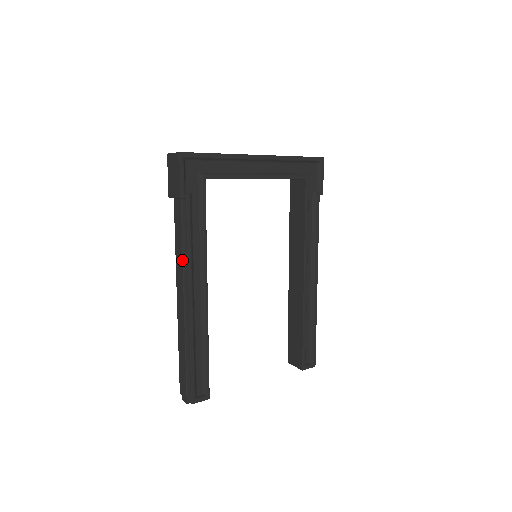
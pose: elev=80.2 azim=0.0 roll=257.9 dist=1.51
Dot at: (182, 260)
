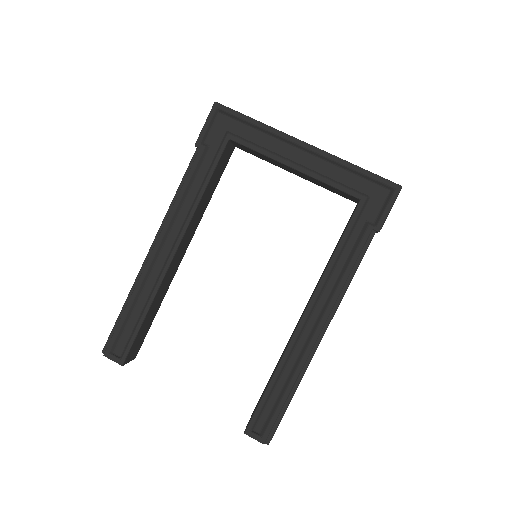
Dot at: (169, 207)
